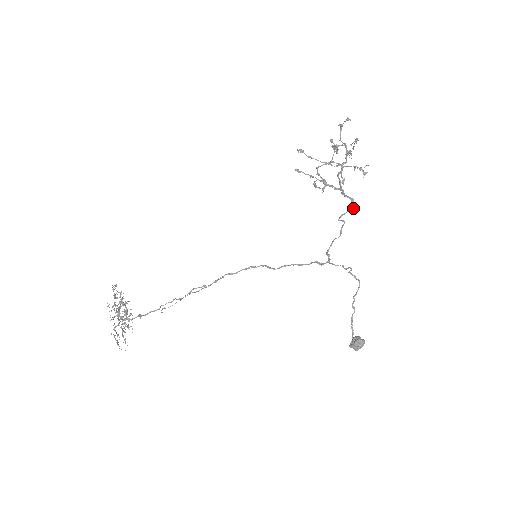
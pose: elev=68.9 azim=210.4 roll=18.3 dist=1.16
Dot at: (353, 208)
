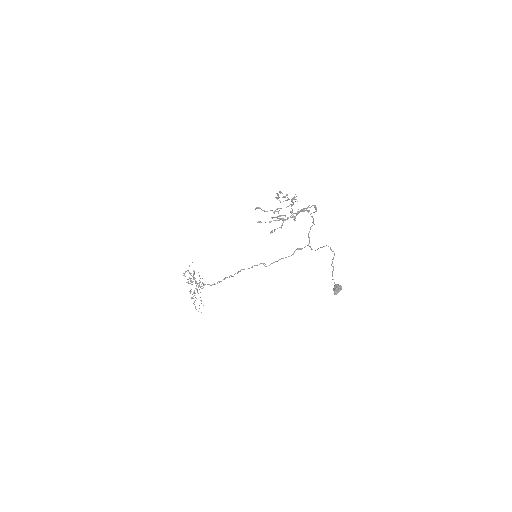
Dot at: occluded
